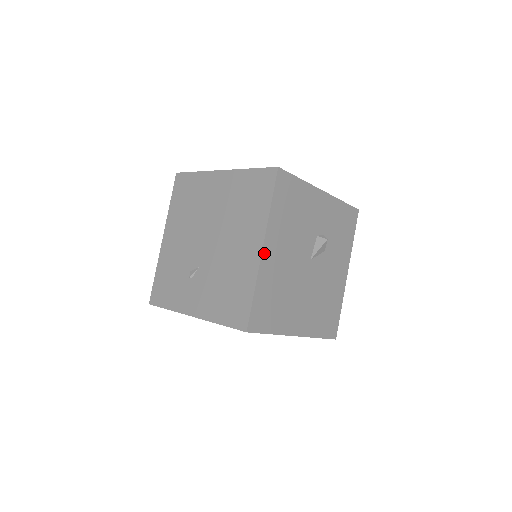
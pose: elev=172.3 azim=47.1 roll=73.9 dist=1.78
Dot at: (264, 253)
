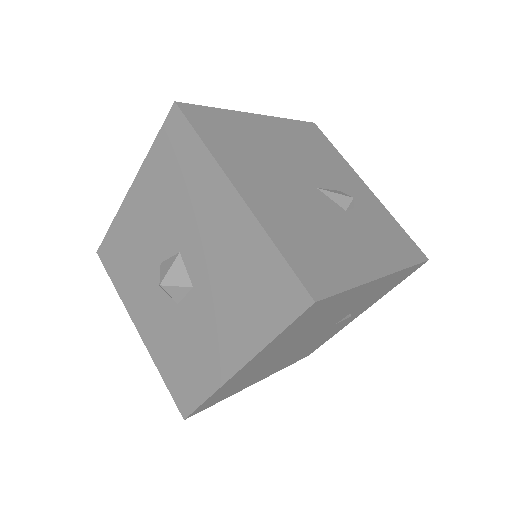
Dot at: (255, 117)
